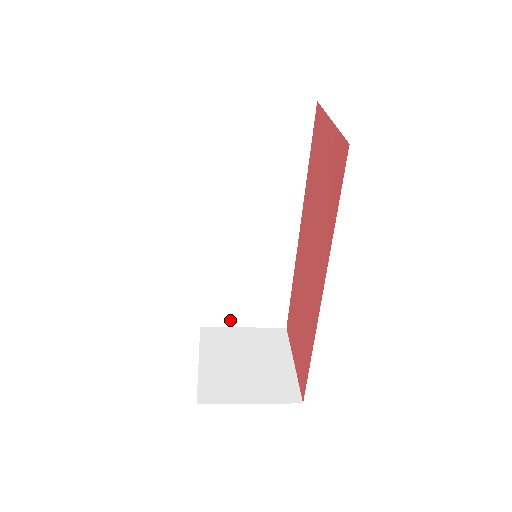
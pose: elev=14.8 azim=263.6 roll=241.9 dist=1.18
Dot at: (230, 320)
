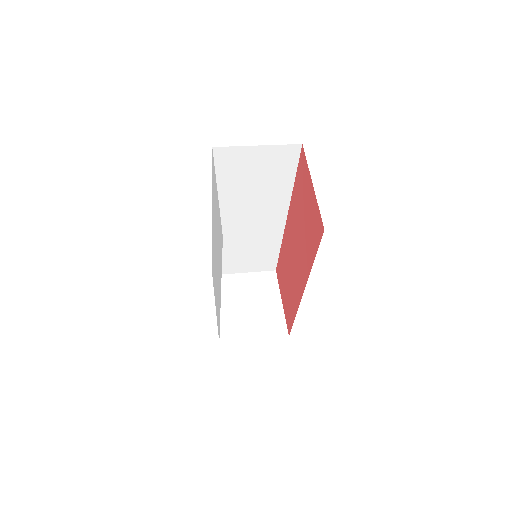
Dot at: (234, 270)
